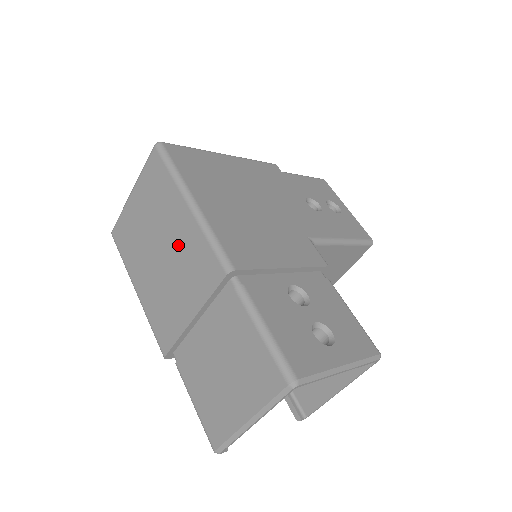
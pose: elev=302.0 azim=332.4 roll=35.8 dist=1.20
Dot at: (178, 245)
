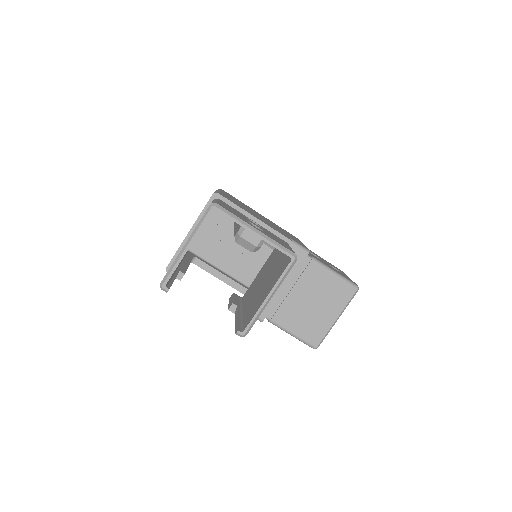
Dot at: occluded
